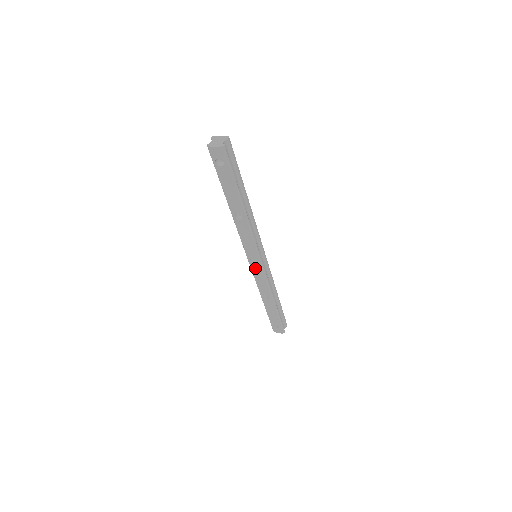
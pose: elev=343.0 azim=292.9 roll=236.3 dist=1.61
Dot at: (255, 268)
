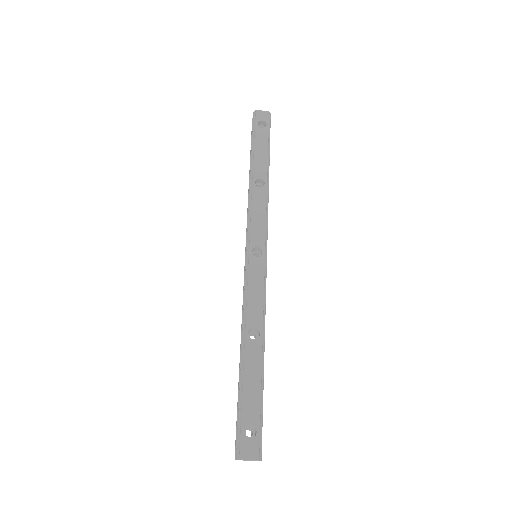
Dot at: (255, 266)
